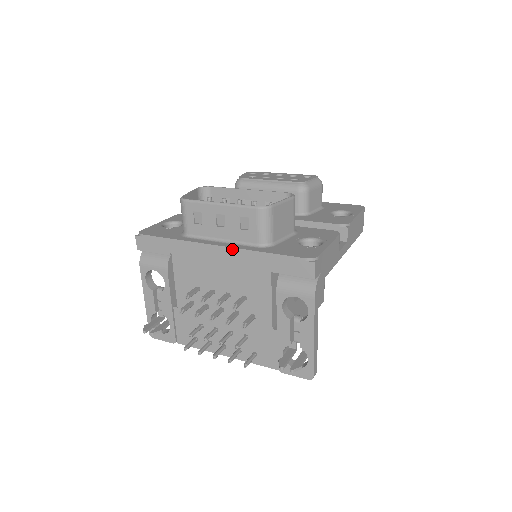
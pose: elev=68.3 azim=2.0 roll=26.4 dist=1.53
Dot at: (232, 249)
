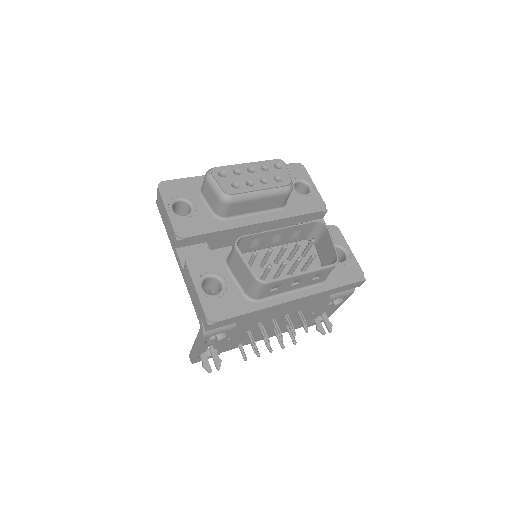
Dot at: (308, 297)
